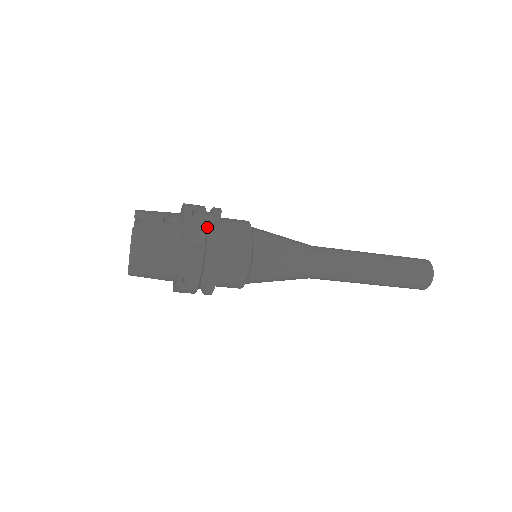
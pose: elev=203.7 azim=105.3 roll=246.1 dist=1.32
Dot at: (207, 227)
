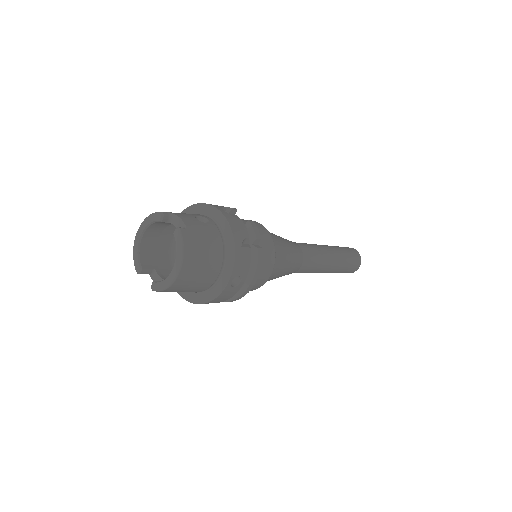
Dot at: (241, 223)
